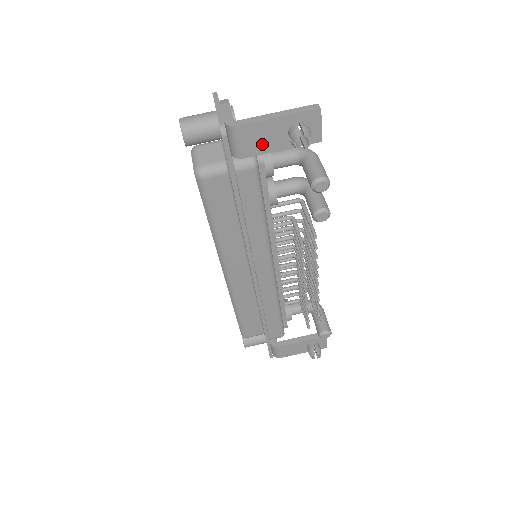
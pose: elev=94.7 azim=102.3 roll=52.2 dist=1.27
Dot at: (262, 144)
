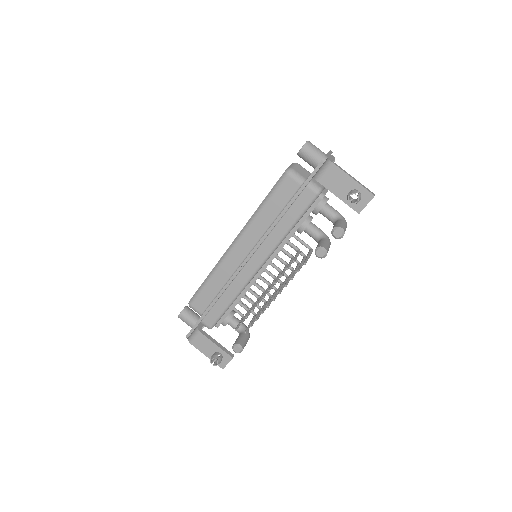
Dot at: (333, 184)
